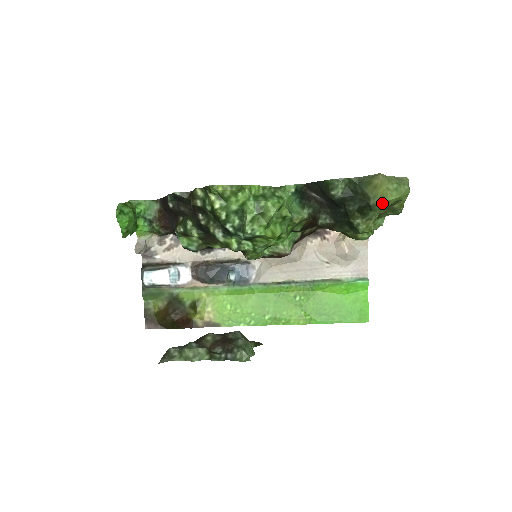
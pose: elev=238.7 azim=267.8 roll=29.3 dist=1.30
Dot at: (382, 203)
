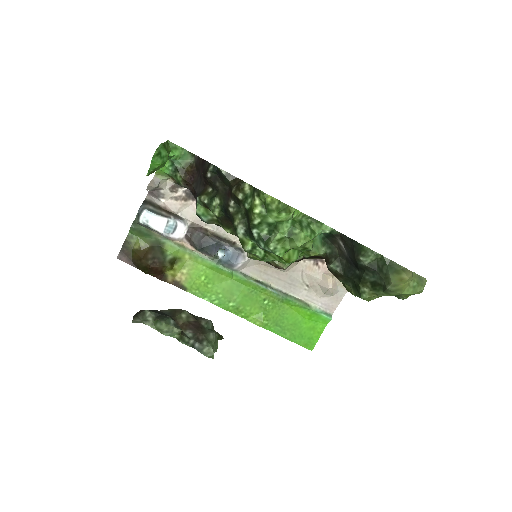
Dot at: (397, 293)
